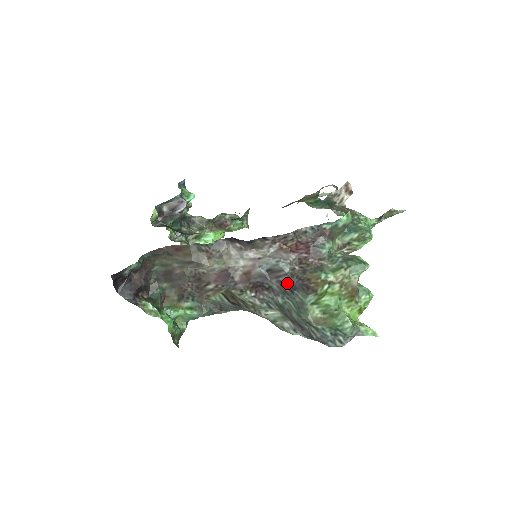
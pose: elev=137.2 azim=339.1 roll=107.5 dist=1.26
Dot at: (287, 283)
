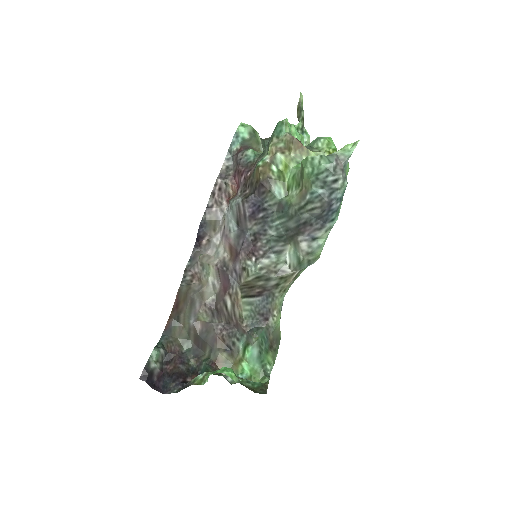
Dot at: (253, 209)
